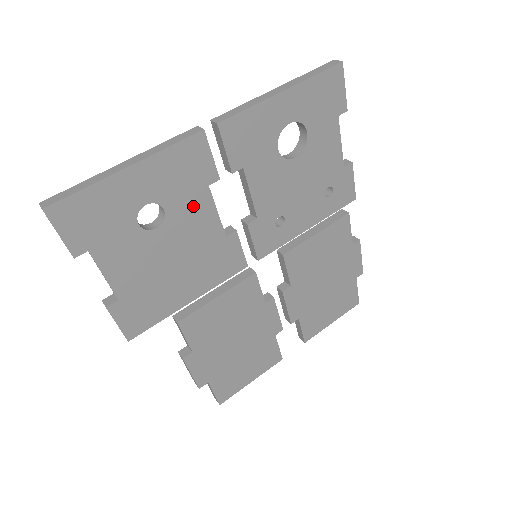
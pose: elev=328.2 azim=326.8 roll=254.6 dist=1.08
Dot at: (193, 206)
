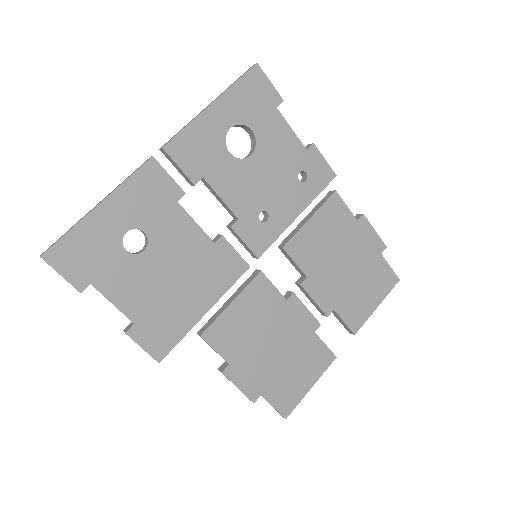
Dot at: (170, 223)
